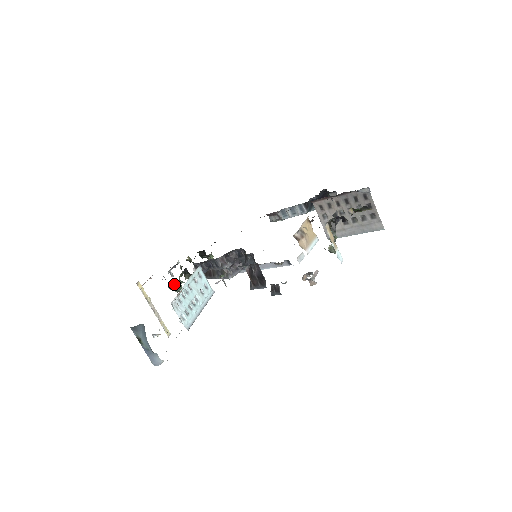
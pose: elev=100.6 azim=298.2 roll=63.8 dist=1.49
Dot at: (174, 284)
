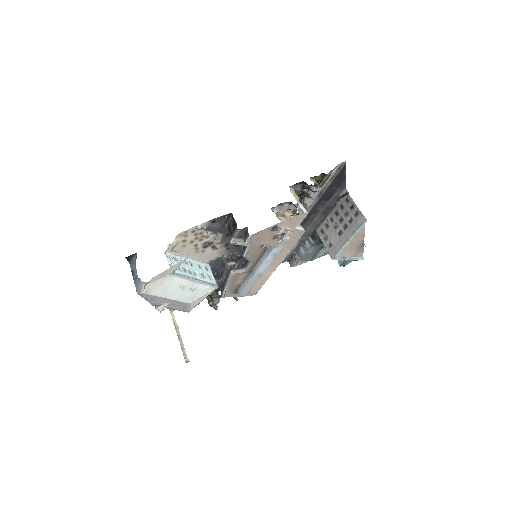
Dot at: occluded
